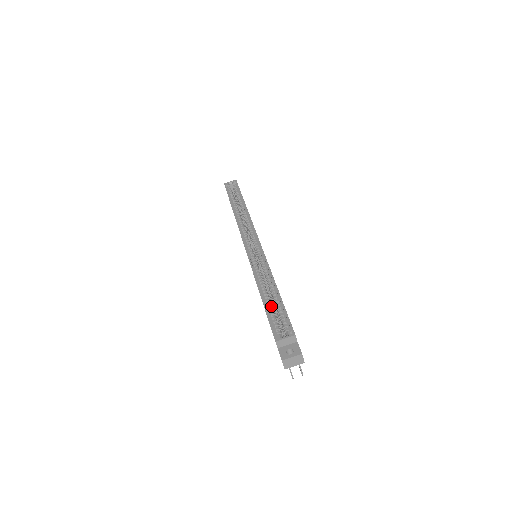
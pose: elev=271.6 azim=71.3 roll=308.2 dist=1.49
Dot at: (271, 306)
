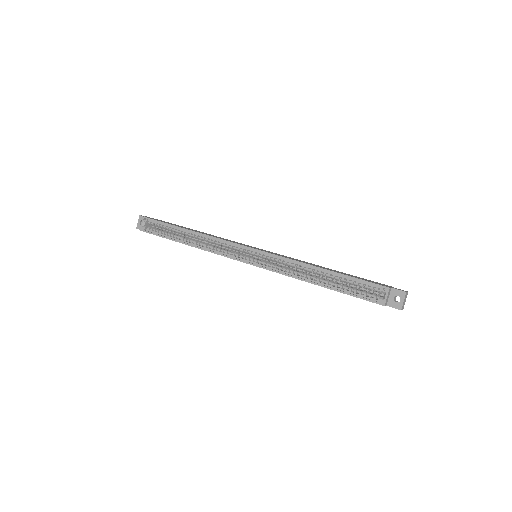
Dot at: (341, 286)
